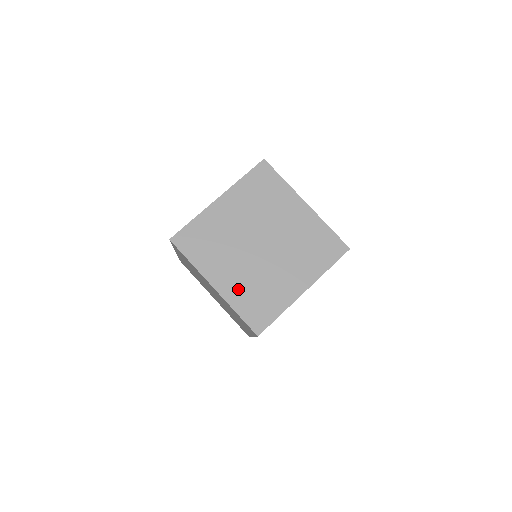
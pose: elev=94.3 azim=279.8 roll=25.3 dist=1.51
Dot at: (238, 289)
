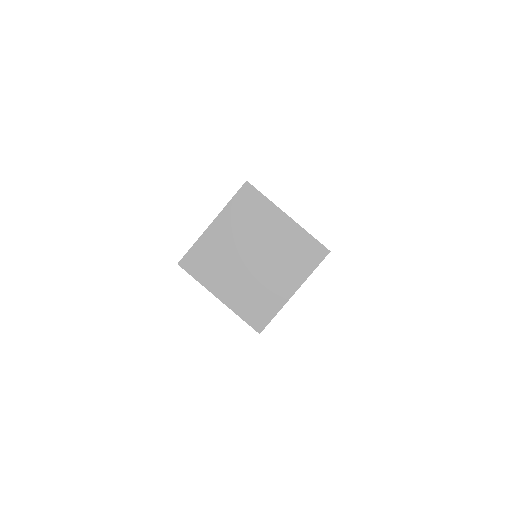
Dot at: (239, 298)
